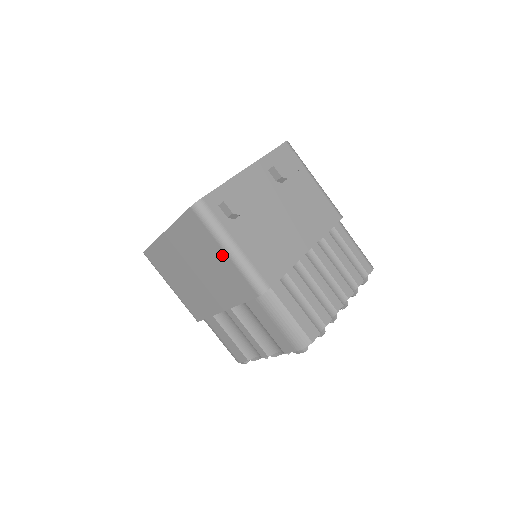
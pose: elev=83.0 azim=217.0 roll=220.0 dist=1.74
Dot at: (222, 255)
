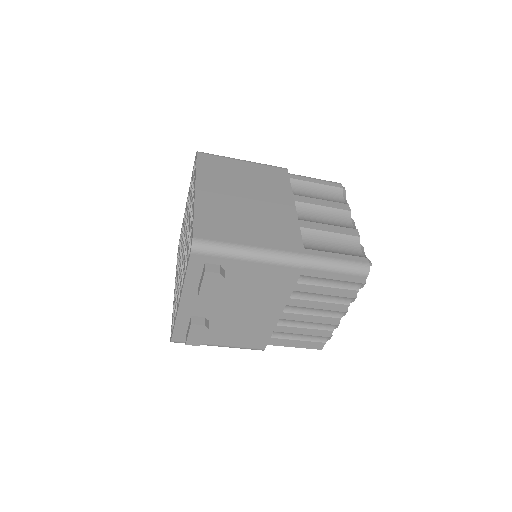
Dot at: occluded
